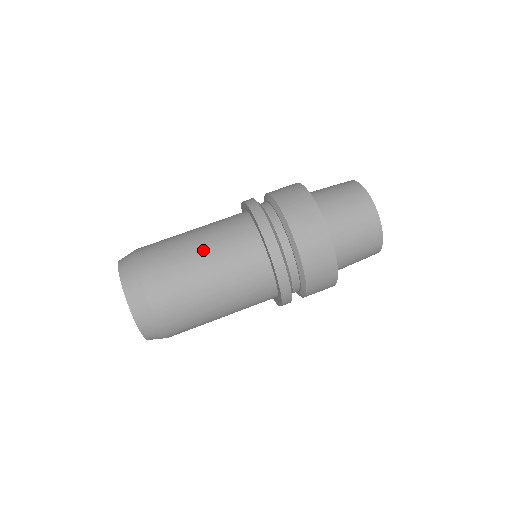
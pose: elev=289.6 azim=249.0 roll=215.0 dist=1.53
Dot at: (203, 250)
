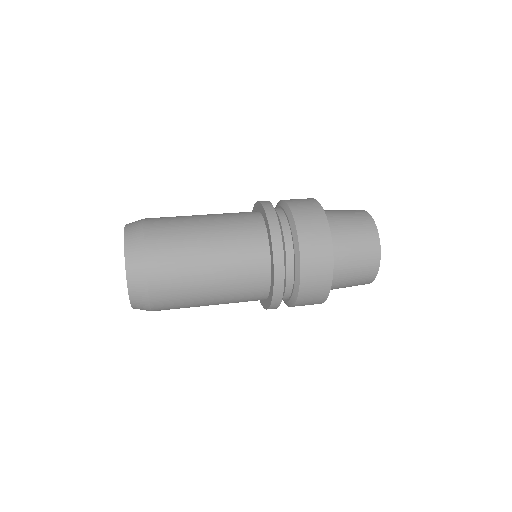
Dot at: occluded
